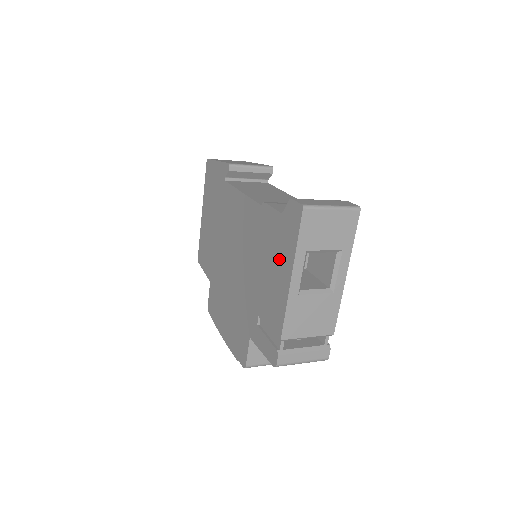
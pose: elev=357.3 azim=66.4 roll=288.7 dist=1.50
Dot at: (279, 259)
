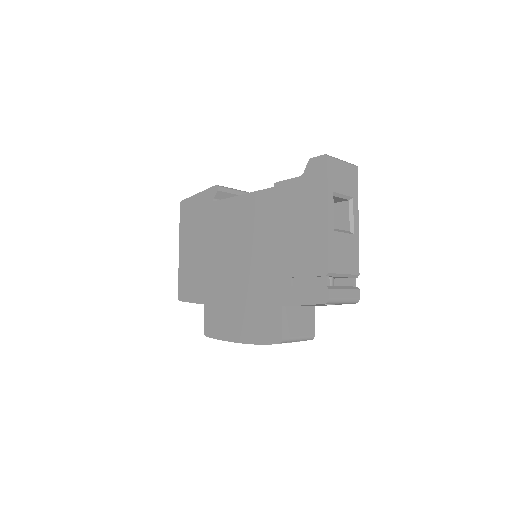
Dot at: (308, 210)
